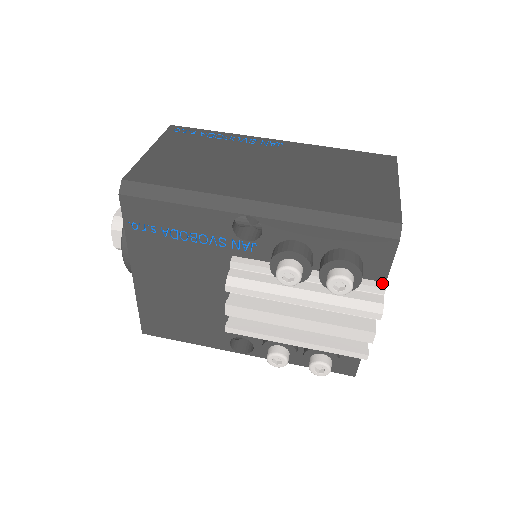
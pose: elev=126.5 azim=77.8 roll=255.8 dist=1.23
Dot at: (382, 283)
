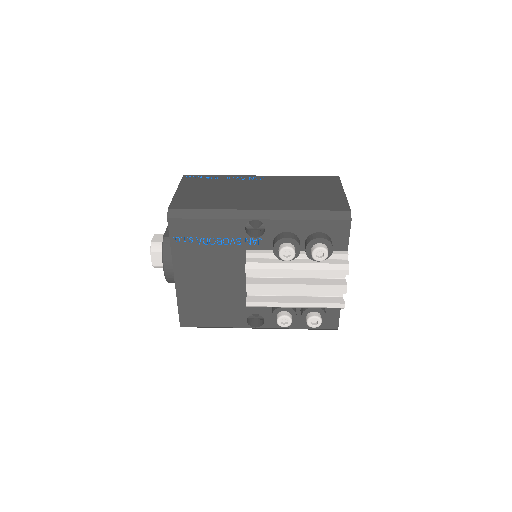
Dot at: (345, 252)
